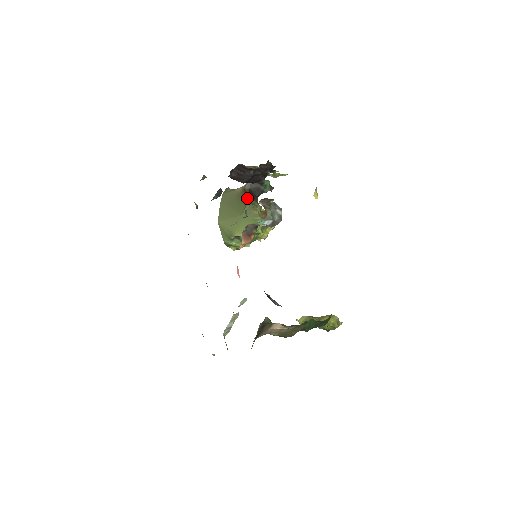
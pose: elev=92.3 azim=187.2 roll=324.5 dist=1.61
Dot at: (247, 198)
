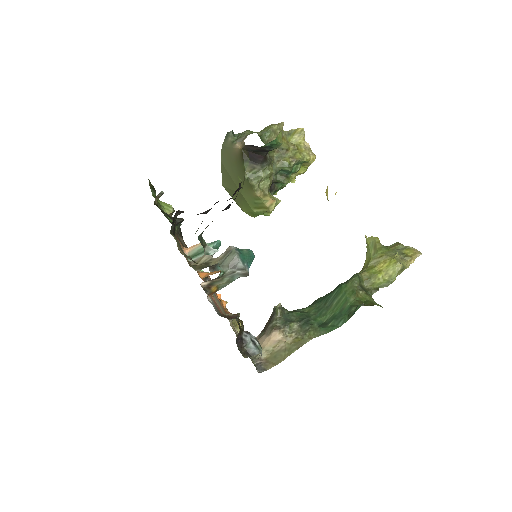
Dot at: (245, 169)
